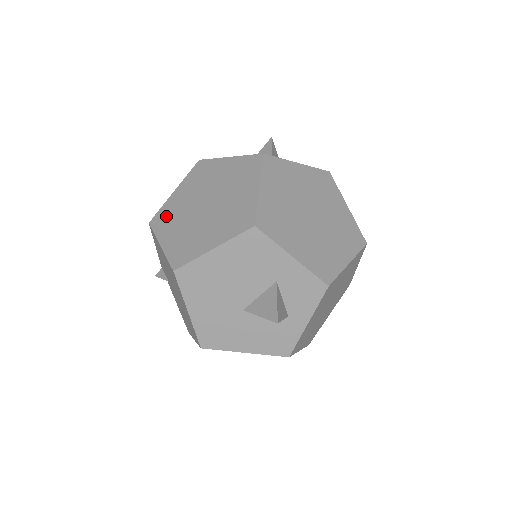
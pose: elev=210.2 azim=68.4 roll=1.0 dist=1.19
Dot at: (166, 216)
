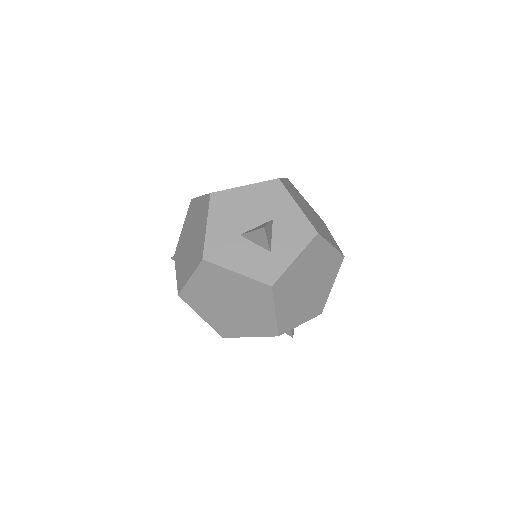
Dot at: (194, 298)
